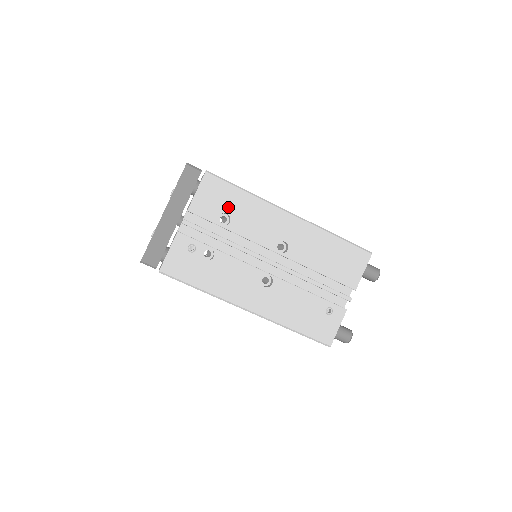
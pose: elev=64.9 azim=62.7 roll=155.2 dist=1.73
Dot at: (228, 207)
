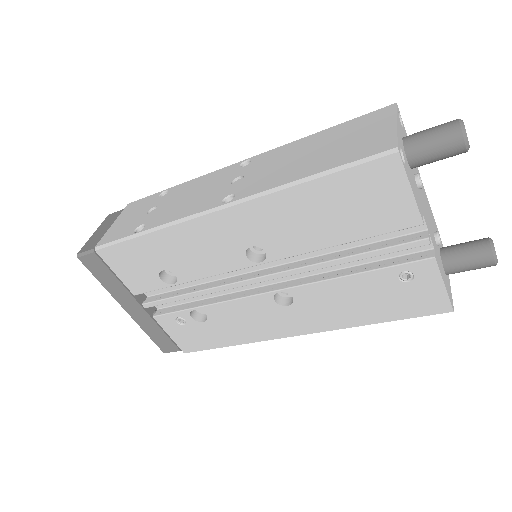
Dot at: (155, 264)
